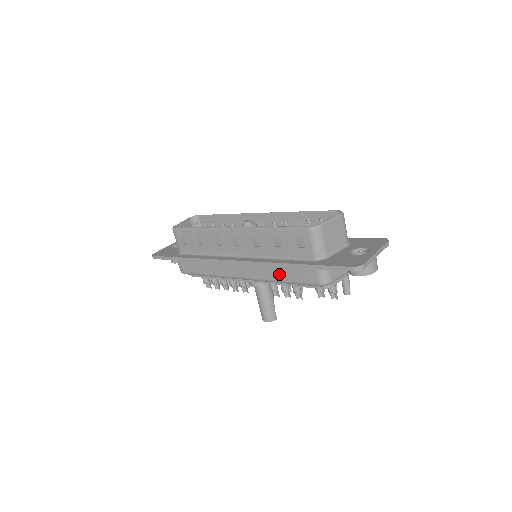
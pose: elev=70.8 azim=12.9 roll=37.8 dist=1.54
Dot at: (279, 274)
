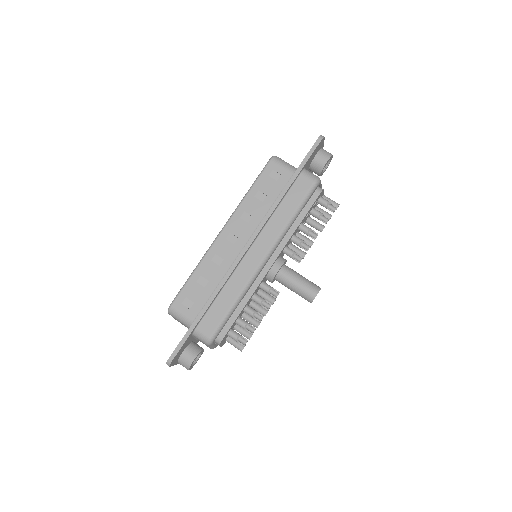
Dot at: (285, 213)
